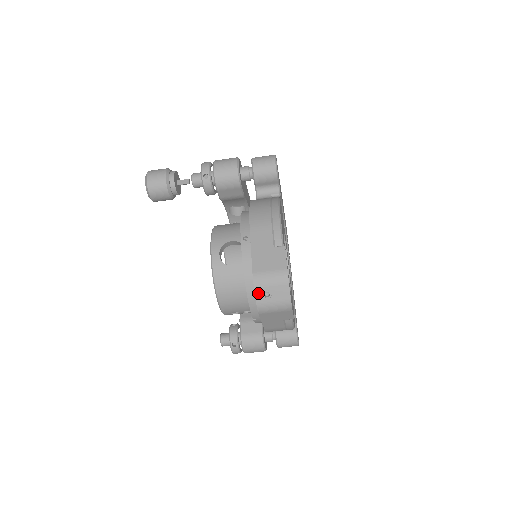
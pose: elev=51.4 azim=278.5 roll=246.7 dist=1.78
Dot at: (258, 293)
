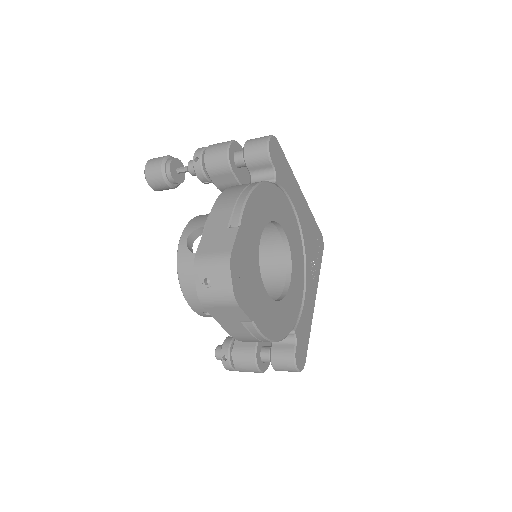
Dot at: (198, 279)
